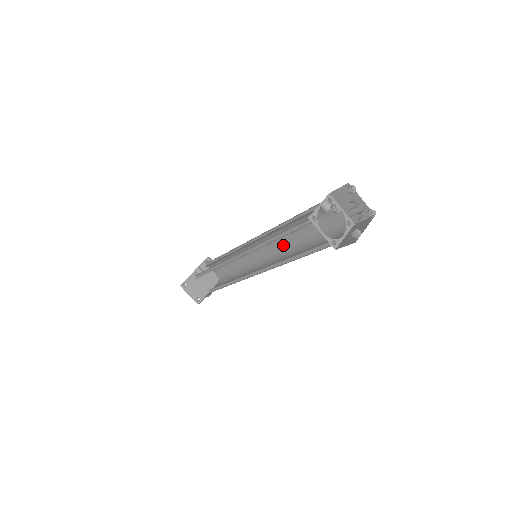
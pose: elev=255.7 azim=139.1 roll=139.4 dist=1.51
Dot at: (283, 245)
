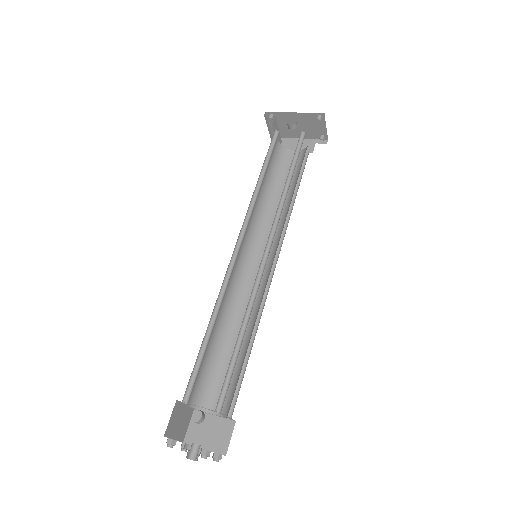
Dot at: occluded
